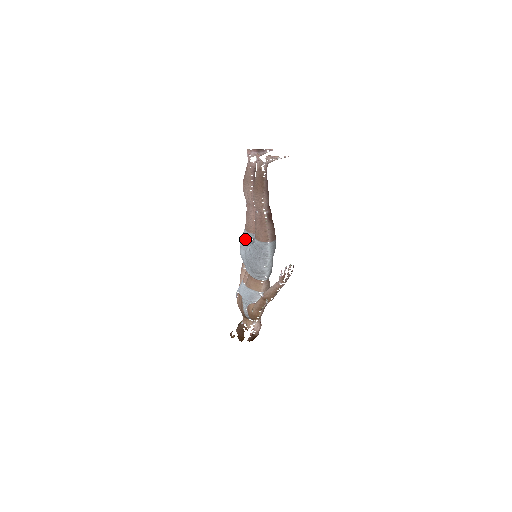
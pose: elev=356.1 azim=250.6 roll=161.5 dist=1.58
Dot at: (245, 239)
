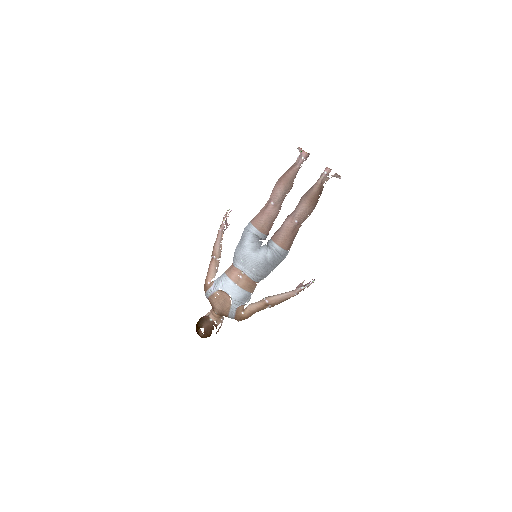
Dot at: (256, 239)
